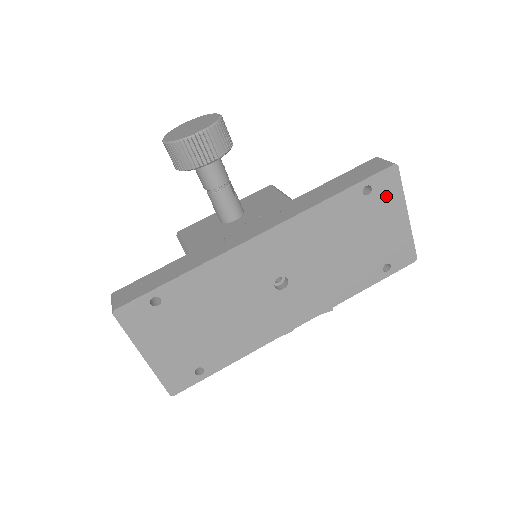
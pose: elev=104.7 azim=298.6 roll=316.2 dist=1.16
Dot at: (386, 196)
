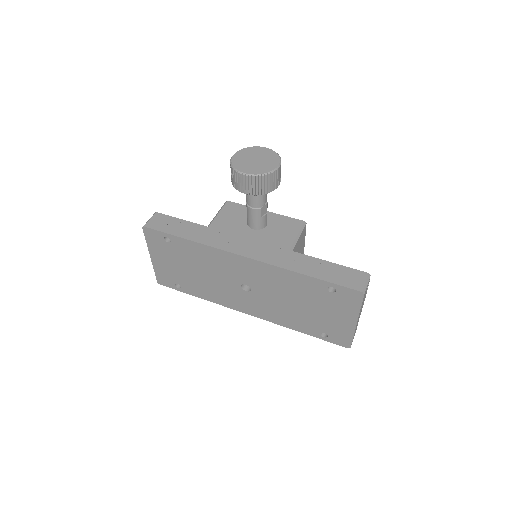
Dot at: (345, 302)
